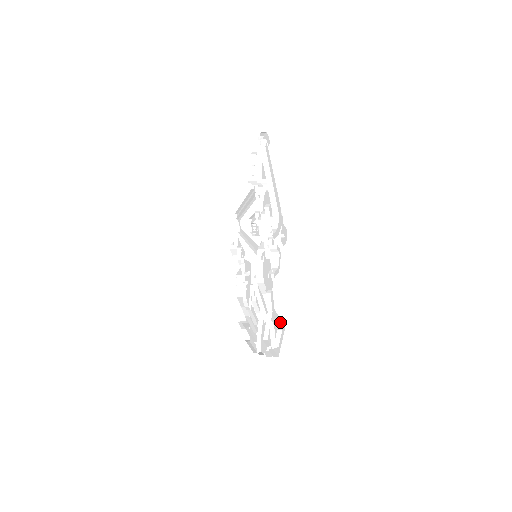
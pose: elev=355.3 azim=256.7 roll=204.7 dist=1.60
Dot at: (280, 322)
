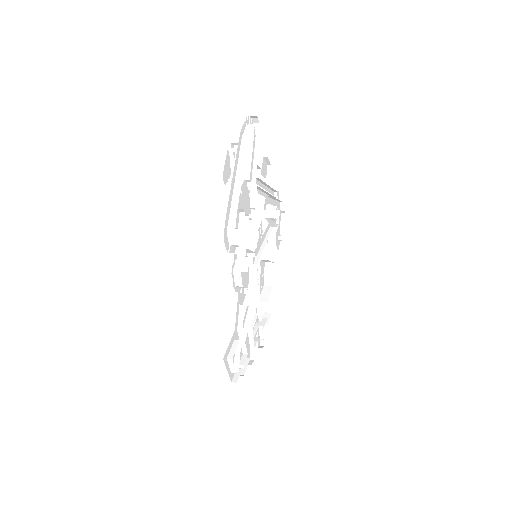
Dot at: occluded
